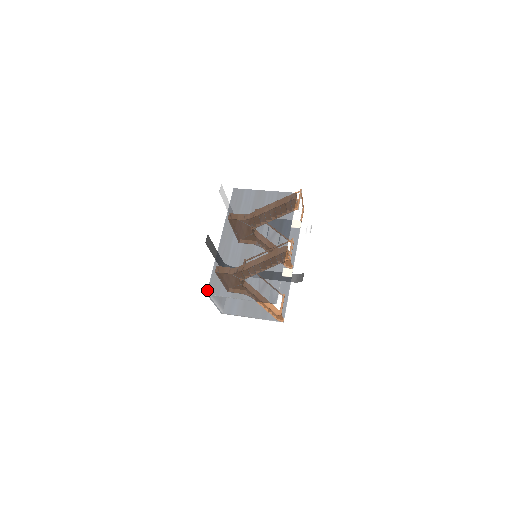
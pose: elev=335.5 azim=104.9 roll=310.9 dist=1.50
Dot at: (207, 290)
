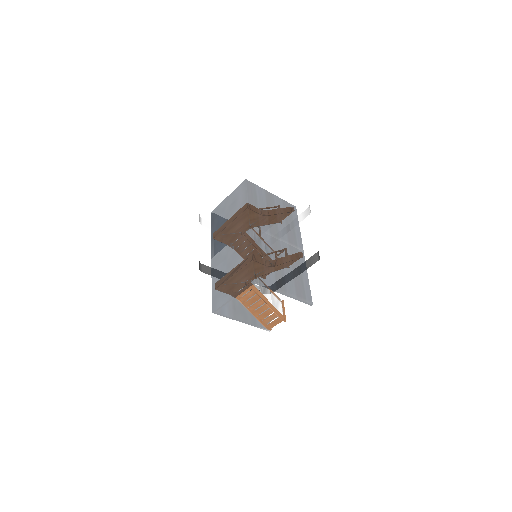
Dot at: (254, 277)
